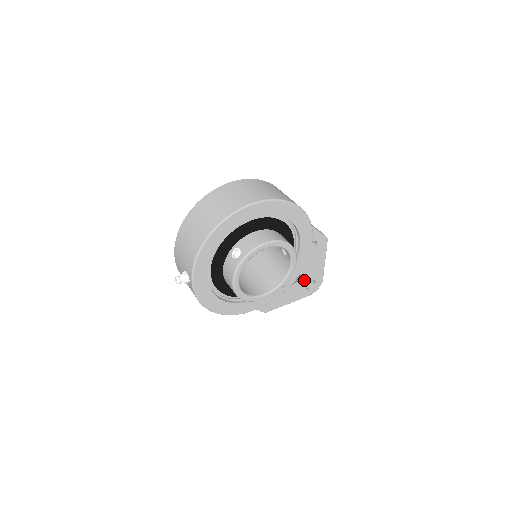
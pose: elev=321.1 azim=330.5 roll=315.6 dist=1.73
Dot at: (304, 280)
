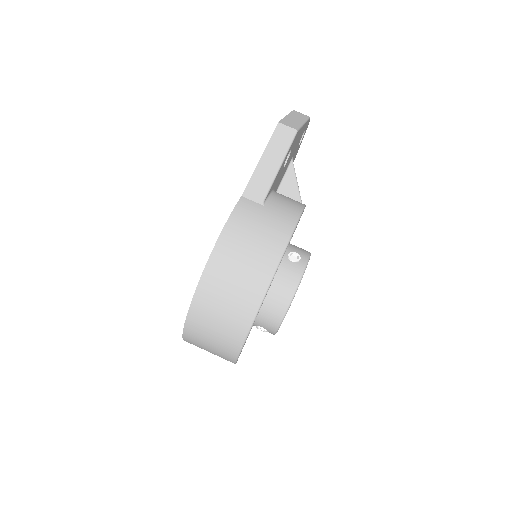
Dot at: occluded
